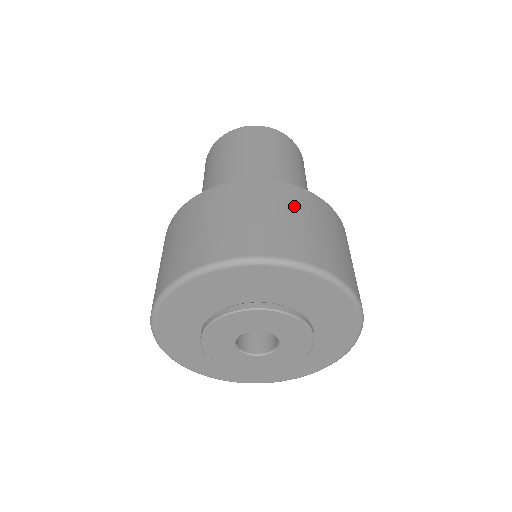
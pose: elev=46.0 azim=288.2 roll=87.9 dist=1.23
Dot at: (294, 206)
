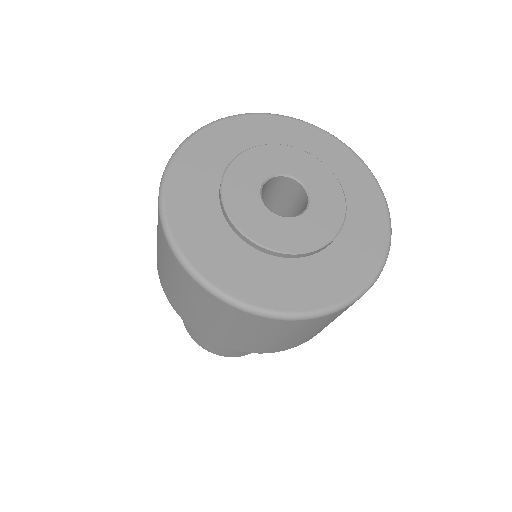
Dot at: occluded
